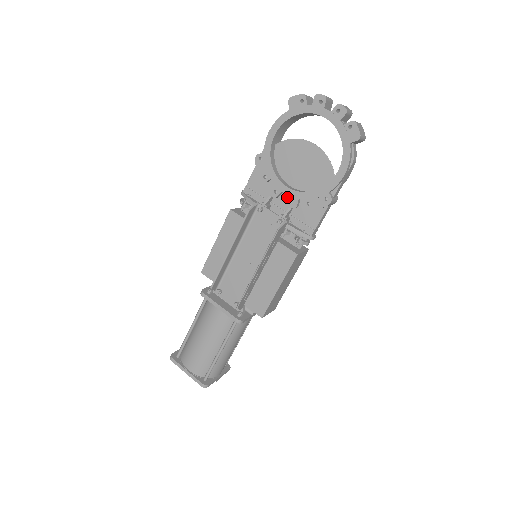
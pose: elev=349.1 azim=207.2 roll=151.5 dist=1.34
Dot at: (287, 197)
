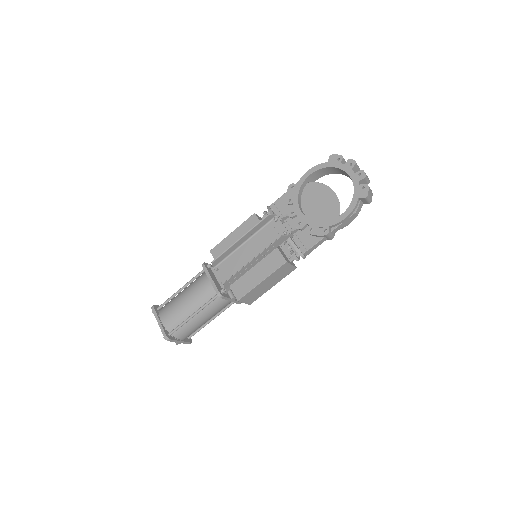
Dot at: (299, 219)
